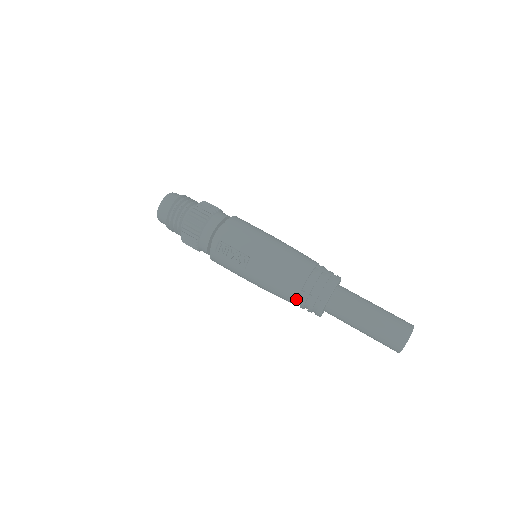
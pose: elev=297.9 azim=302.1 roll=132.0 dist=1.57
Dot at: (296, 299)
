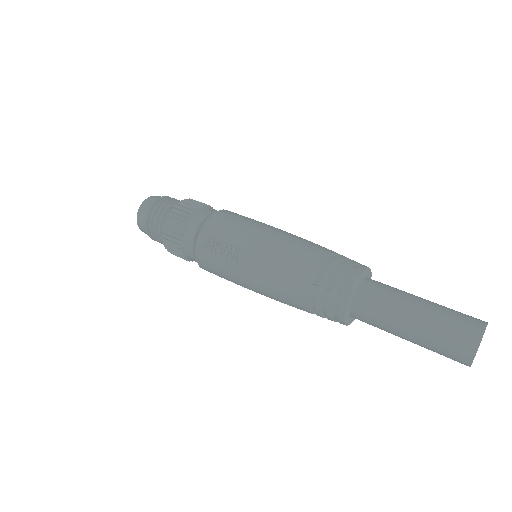
Dot at: (308, 299)
